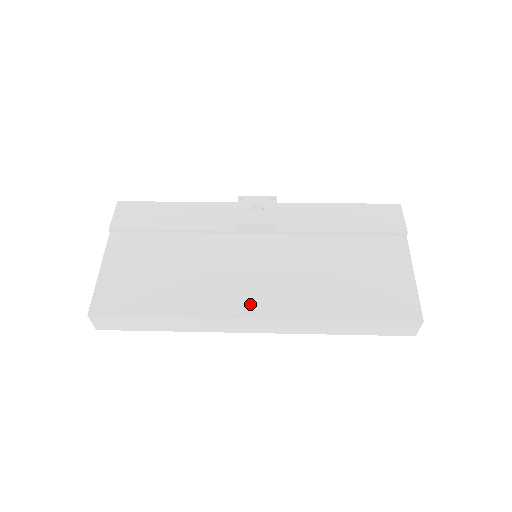
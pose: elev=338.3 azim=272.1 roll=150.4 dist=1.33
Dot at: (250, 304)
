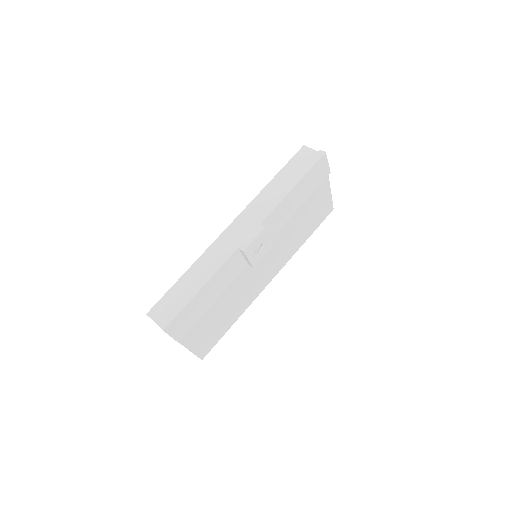
Dot at: (268, 279)
